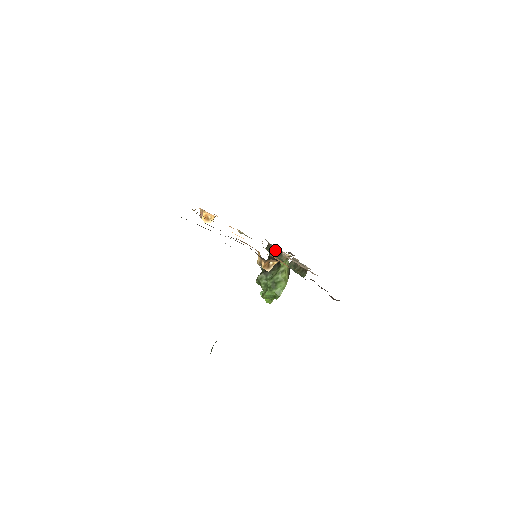
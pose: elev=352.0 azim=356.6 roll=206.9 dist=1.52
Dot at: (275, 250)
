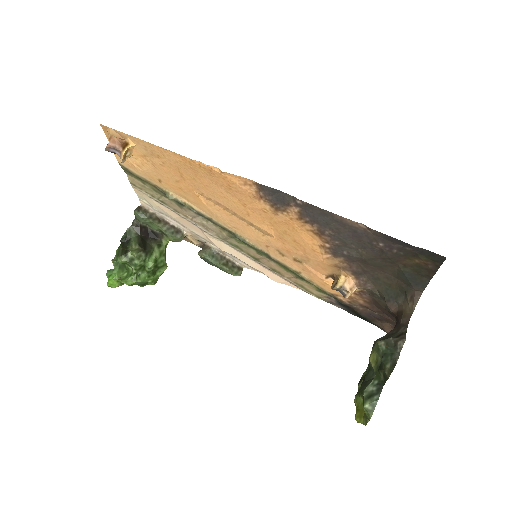
Dot at: (164, 222)
